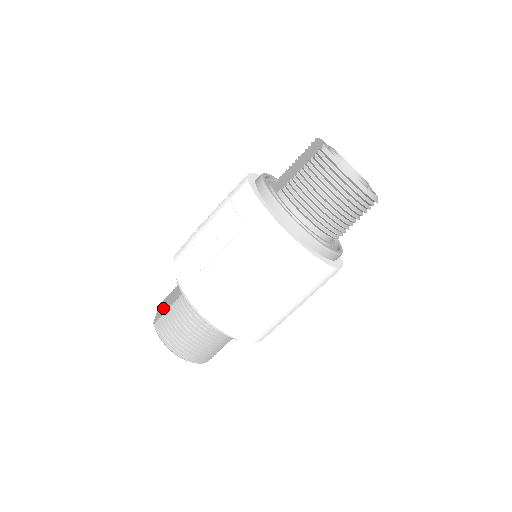
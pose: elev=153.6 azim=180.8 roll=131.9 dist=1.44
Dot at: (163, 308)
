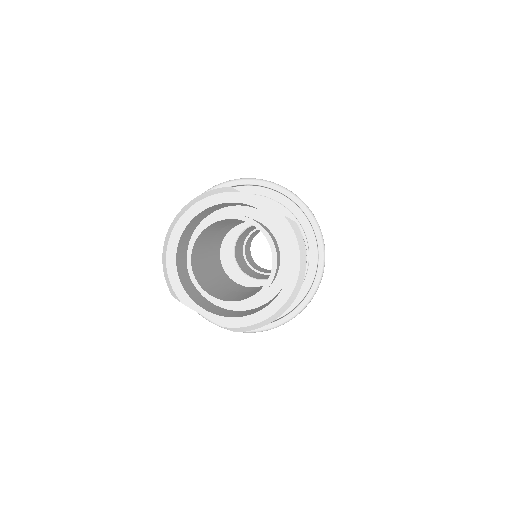
Dot at: occluded
